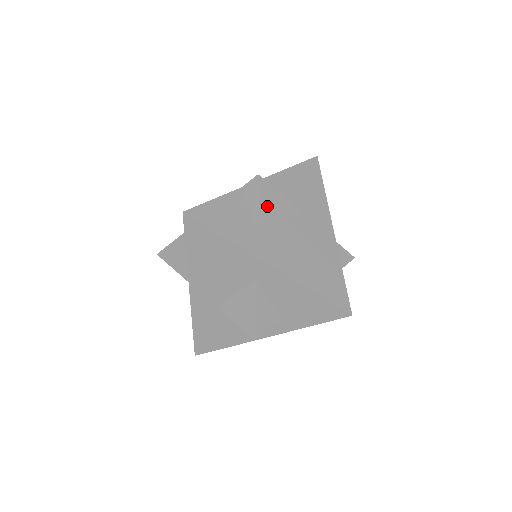
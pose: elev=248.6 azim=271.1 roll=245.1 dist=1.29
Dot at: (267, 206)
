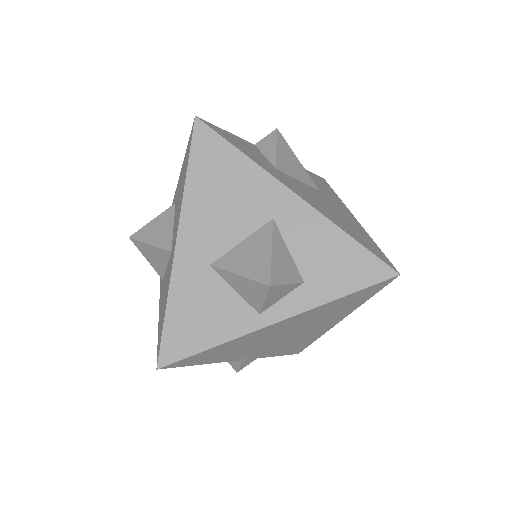
Dot at: (285, 159)
